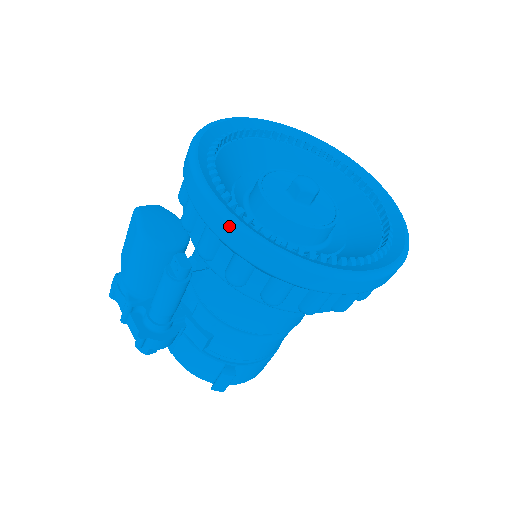
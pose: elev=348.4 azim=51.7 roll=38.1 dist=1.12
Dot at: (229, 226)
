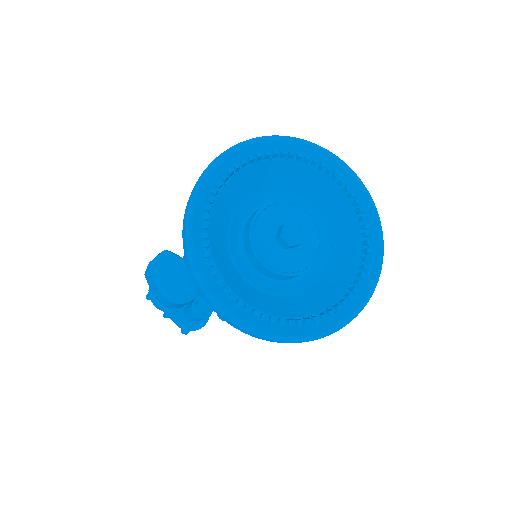
Dot at: (243, 330)
